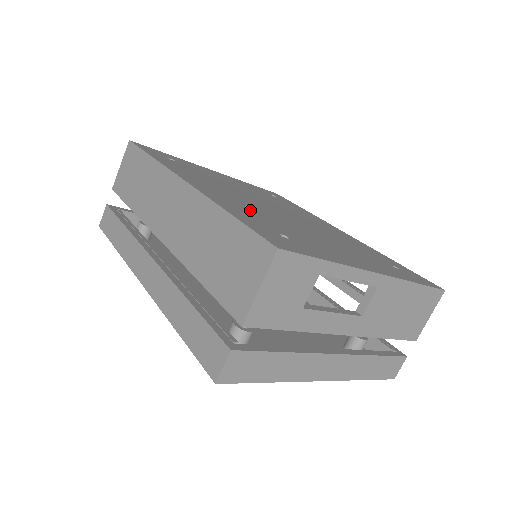
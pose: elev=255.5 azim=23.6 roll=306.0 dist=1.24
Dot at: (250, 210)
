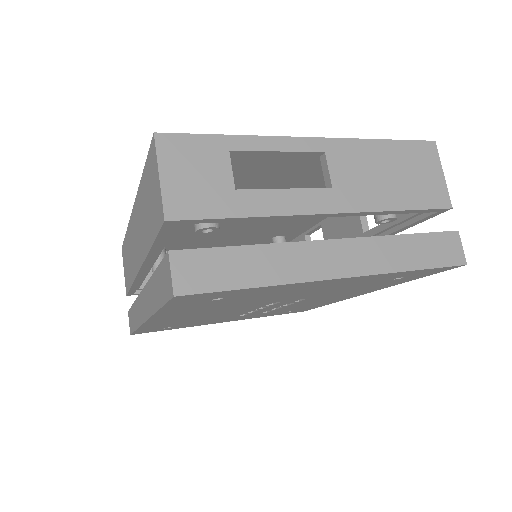
Dot at: occluded
